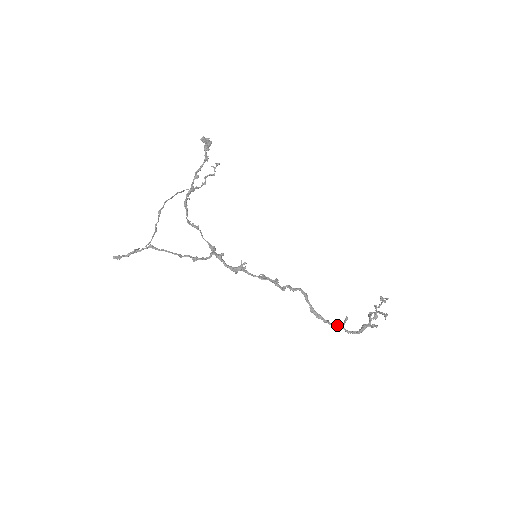
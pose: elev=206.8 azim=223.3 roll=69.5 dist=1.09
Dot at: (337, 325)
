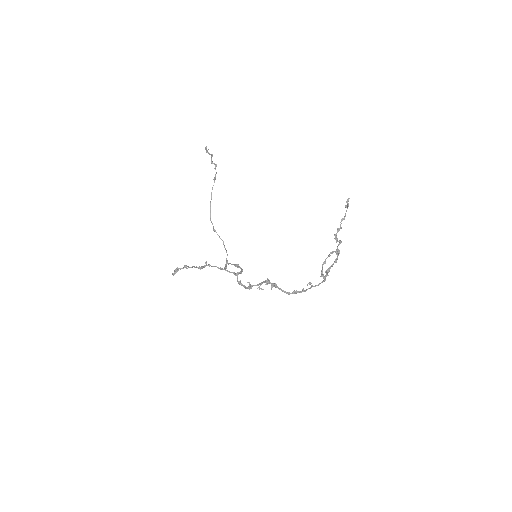
Dot at: occluded
